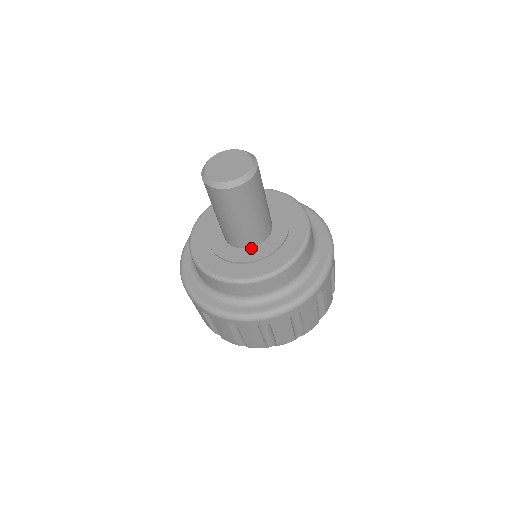
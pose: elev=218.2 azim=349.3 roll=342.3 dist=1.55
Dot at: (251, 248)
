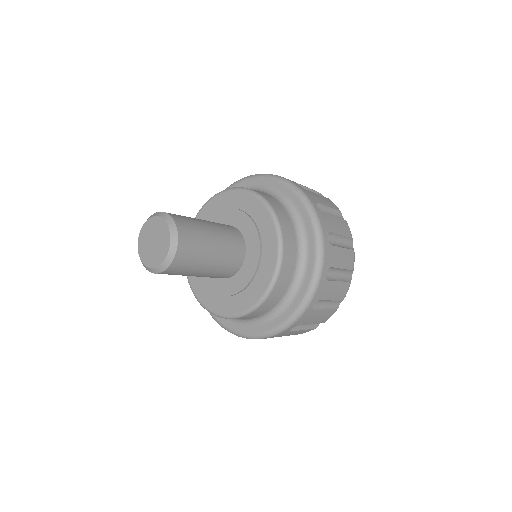
Dot at: (242, 266)
